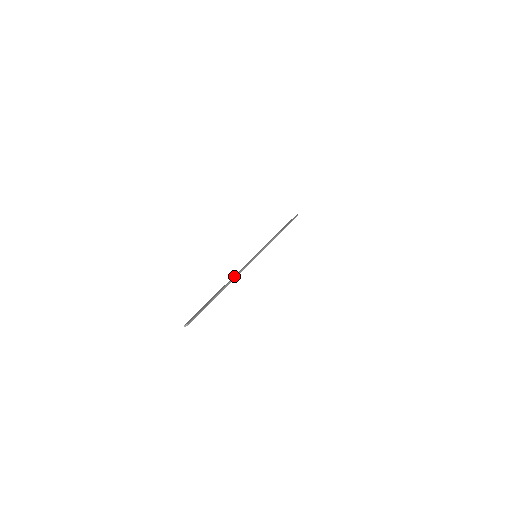
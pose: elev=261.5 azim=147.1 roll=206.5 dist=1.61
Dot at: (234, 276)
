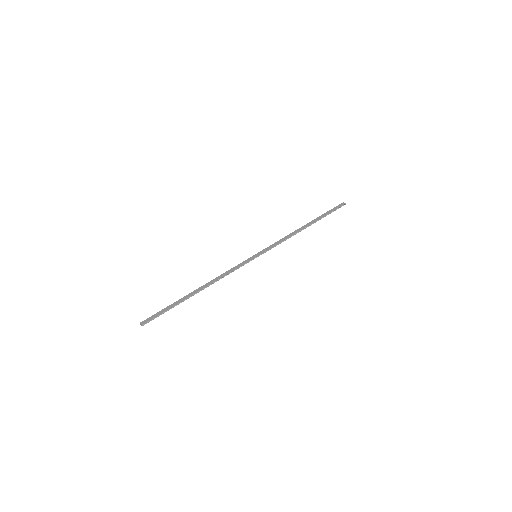
Dot at: (217, 279)
